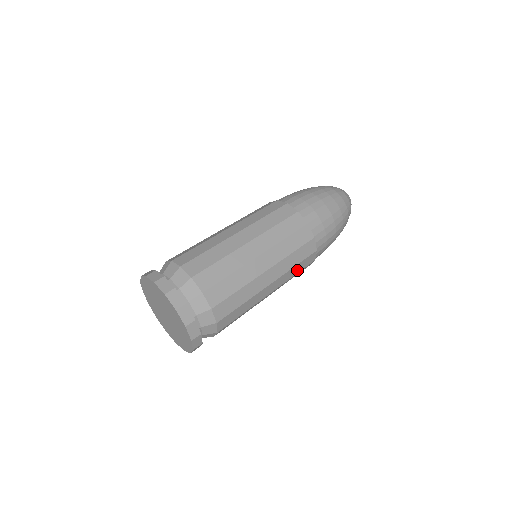
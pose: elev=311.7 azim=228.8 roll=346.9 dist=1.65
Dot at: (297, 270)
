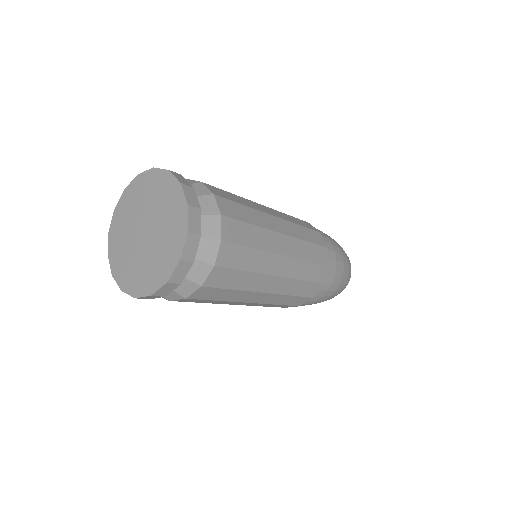
Dot at: (307, 274)
